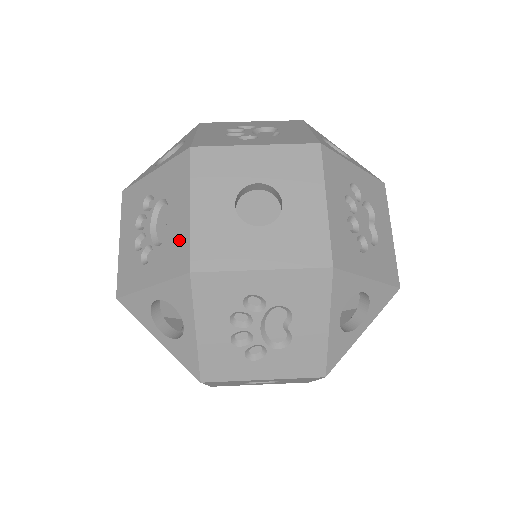
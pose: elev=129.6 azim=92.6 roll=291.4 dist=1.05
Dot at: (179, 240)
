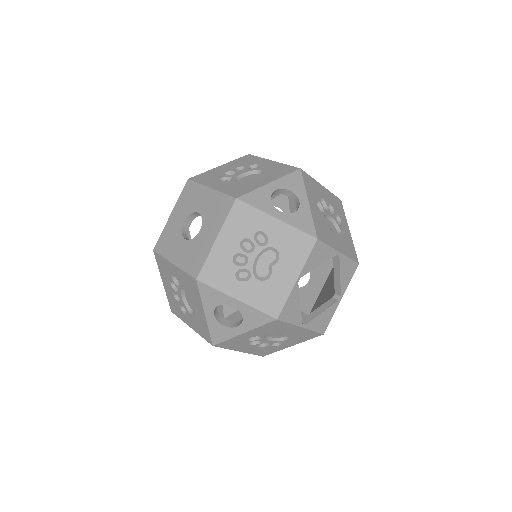
Dot at: occluded
